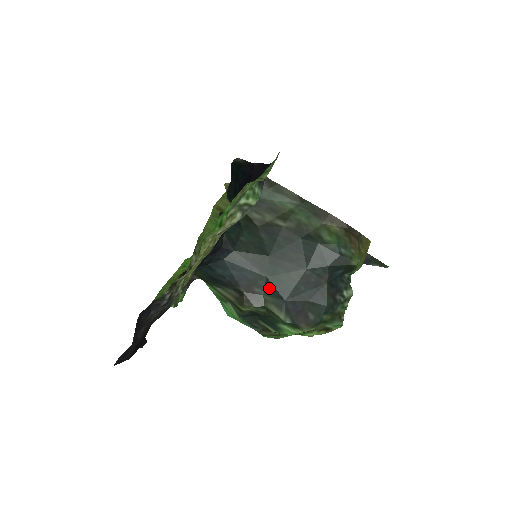
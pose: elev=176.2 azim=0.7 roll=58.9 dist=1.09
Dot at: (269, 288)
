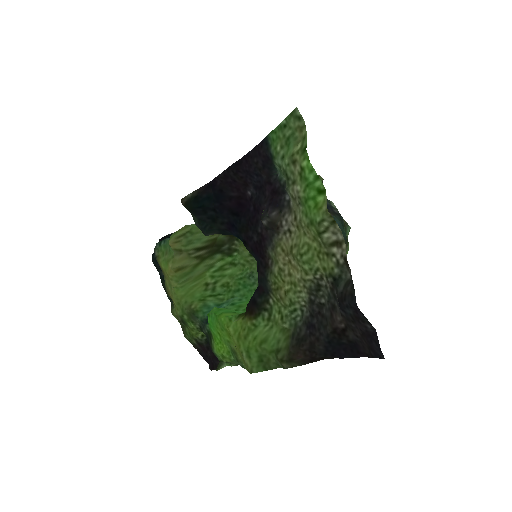
Dot at: occluded
